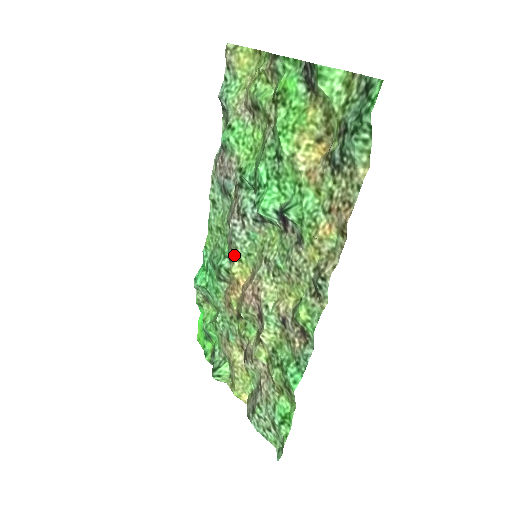
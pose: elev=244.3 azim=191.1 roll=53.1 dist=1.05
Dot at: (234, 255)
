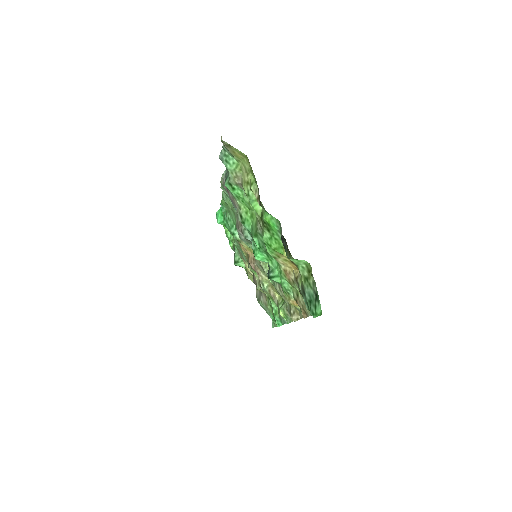
Dot at: occluded
